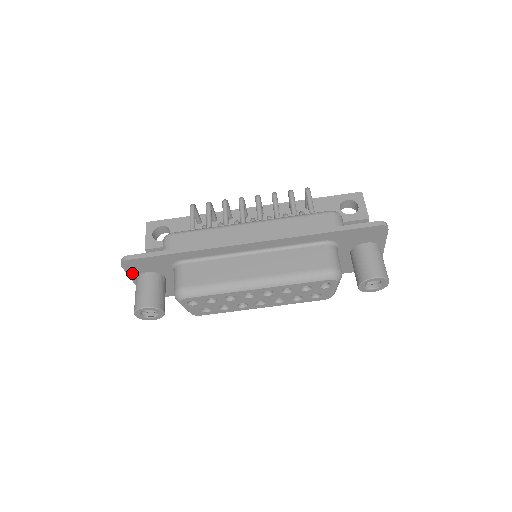
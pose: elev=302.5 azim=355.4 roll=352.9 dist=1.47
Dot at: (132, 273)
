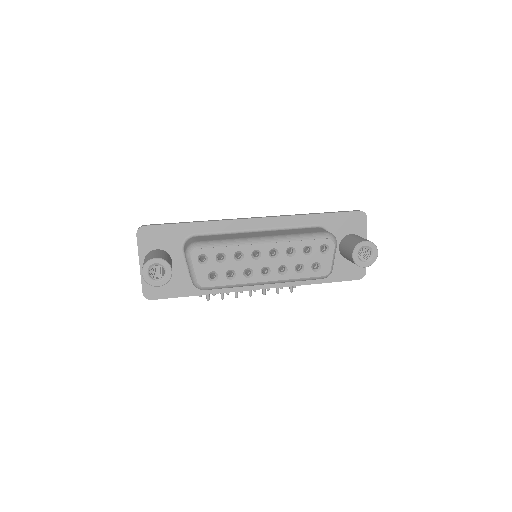
Dot at: (143, 249)
